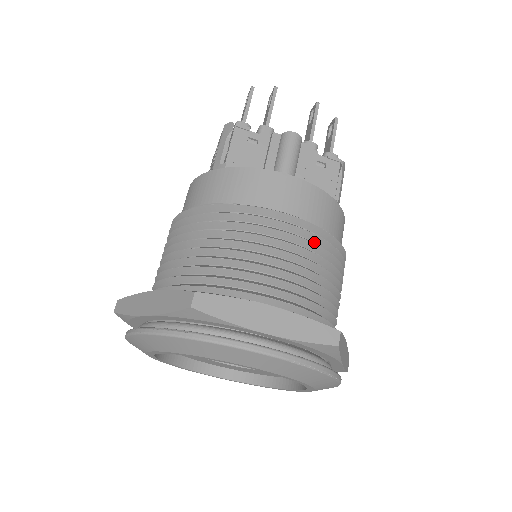
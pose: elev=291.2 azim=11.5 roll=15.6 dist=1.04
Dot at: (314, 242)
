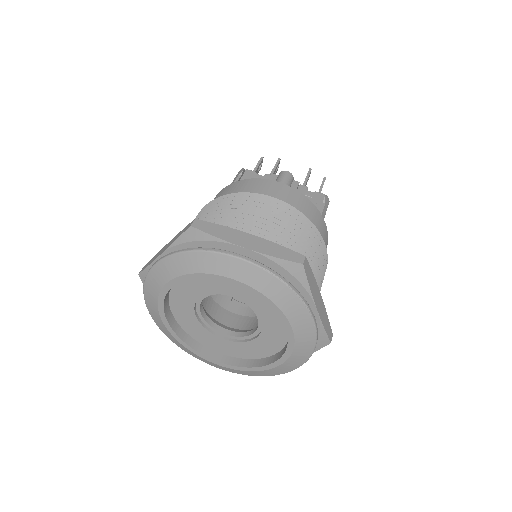
Dot at: (294, 220)
